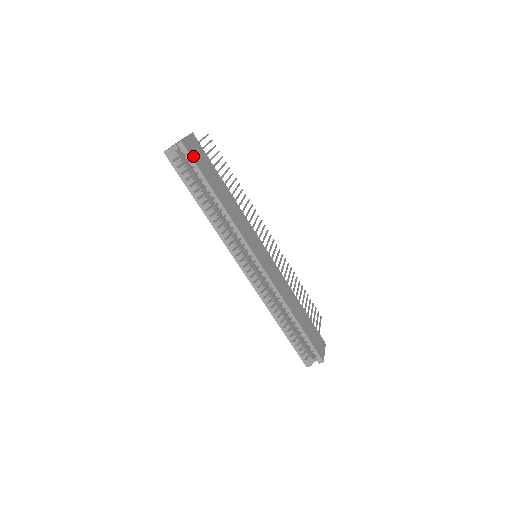
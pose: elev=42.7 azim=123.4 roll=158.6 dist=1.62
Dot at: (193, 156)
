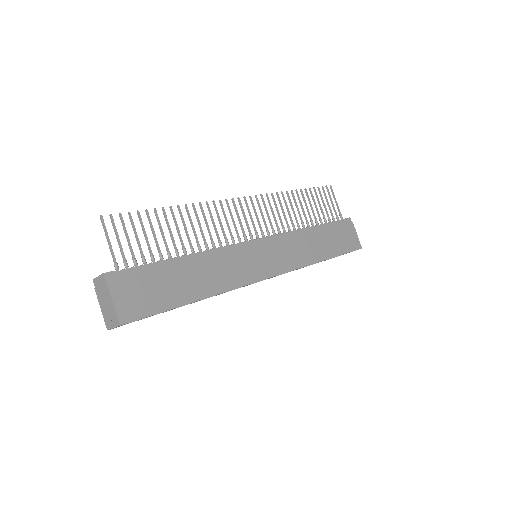
Dot at: (142, 312)
